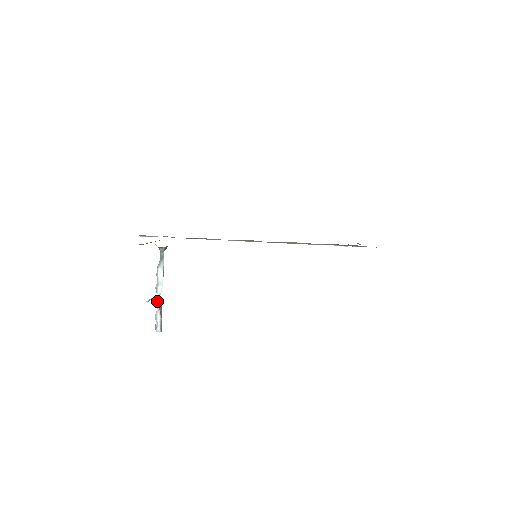
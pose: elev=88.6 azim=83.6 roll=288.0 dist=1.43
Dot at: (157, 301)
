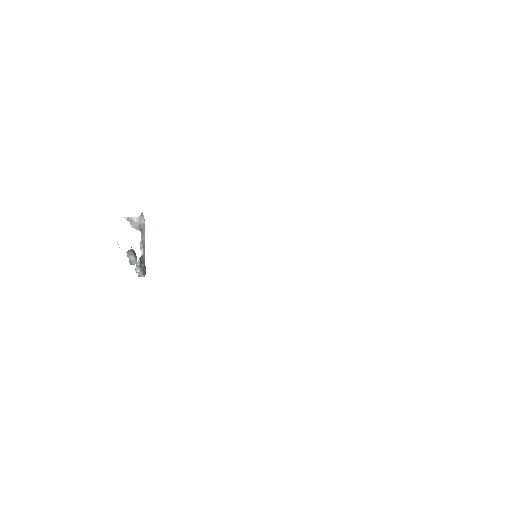
Dot at: (137, 222)
